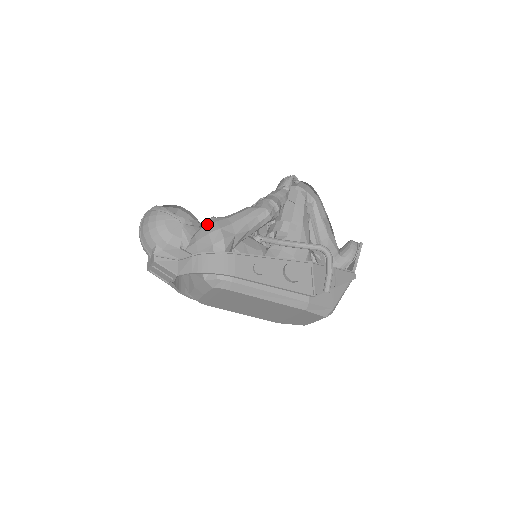
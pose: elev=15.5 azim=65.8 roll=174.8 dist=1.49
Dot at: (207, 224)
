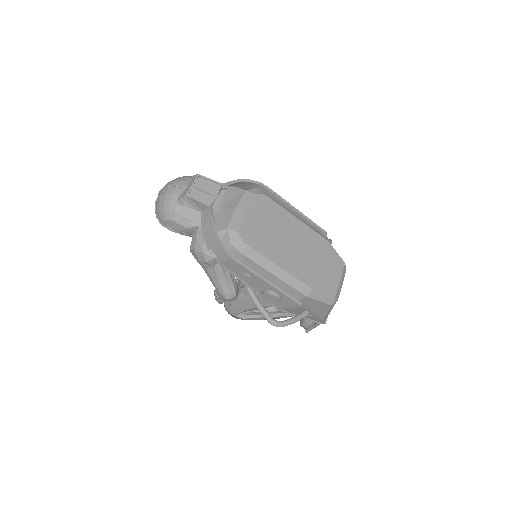
Dot at: occluded
